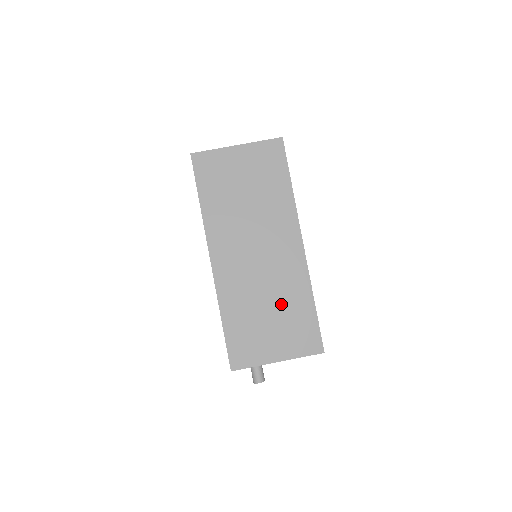
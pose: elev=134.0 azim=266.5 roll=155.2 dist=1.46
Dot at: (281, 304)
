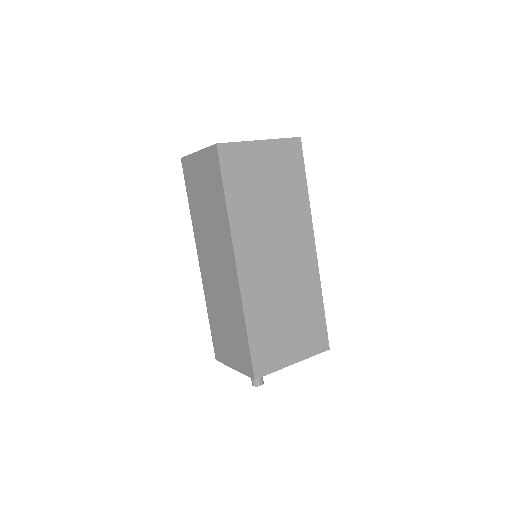
Dot at: (297, 307)
